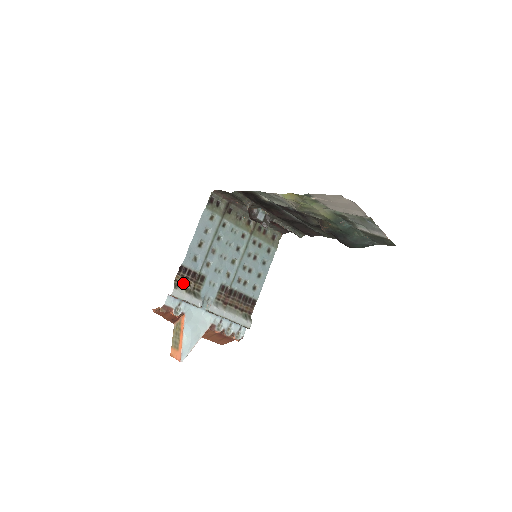
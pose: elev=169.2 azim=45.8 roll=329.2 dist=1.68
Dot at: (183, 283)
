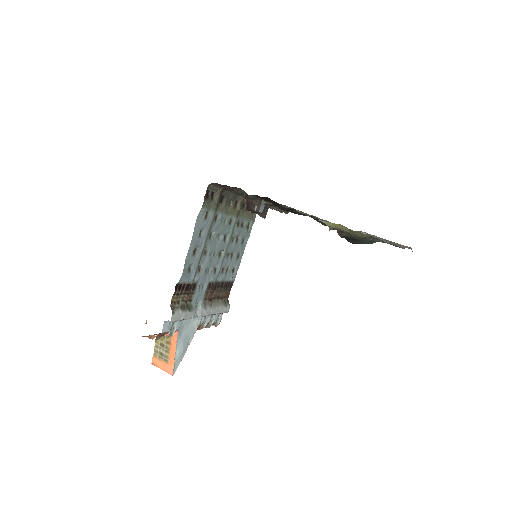
Dot at: (178, 301)
